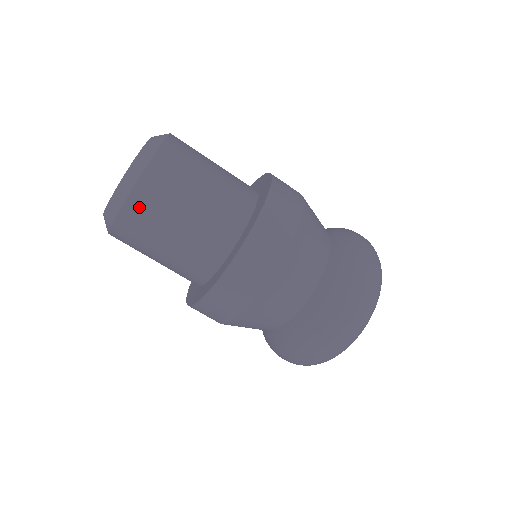
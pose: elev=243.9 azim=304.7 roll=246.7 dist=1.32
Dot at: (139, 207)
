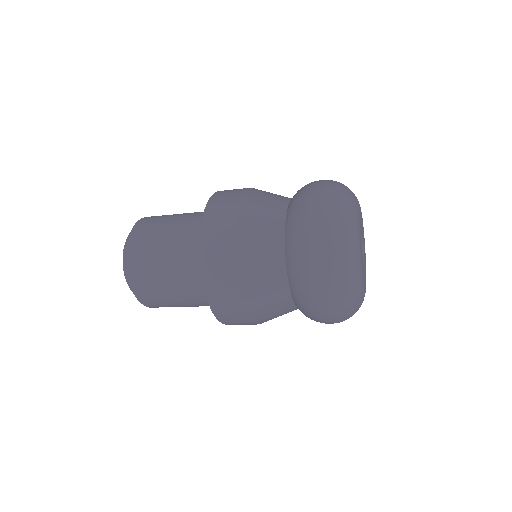
Dot at: occluded
